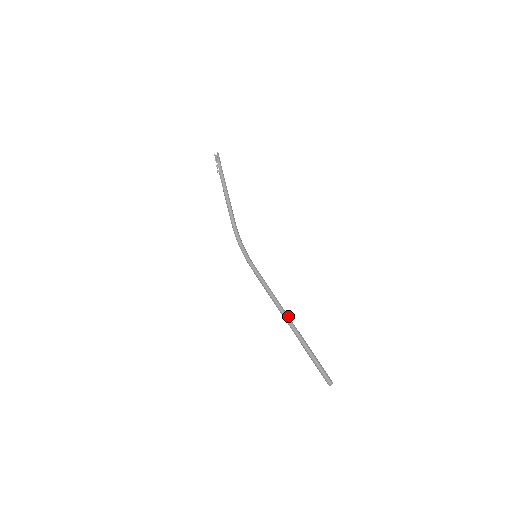
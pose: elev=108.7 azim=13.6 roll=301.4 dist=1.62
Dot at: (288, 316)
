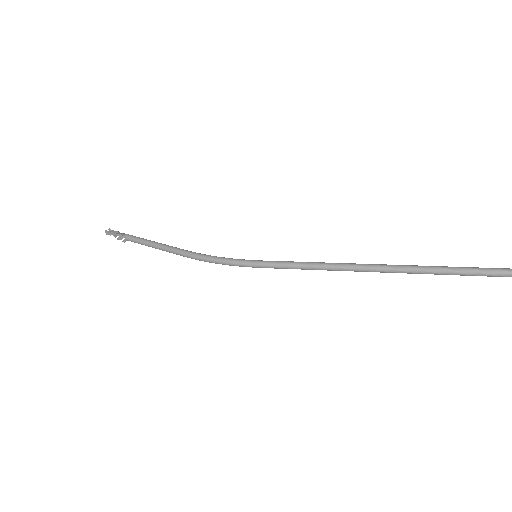
Dot at: (370, 265)
